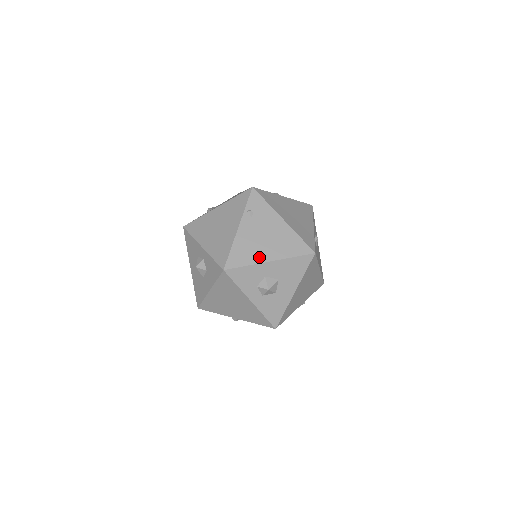
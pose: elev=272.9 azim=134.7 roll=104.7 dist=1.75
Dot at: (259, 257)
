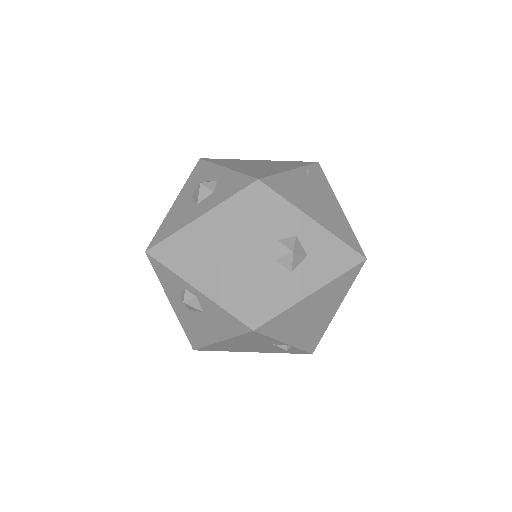
Dot at: (304, 207)
